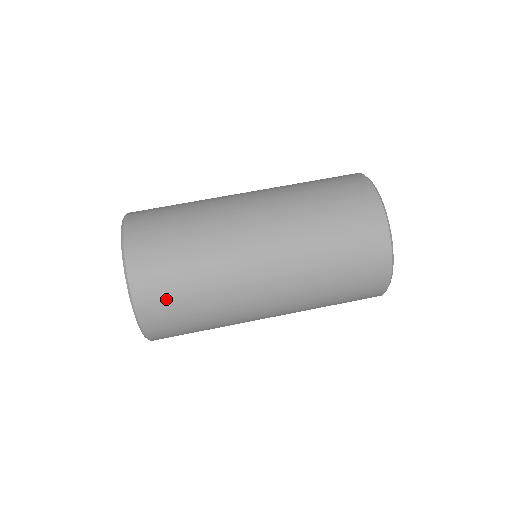
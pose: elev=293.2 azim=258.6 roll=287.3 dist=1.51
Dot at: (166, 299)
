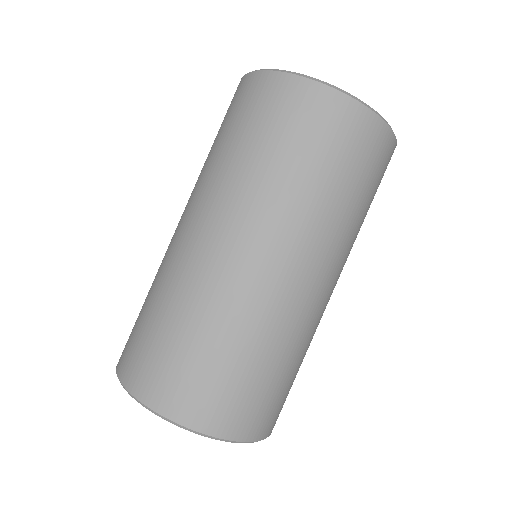
Dot at: occluded
